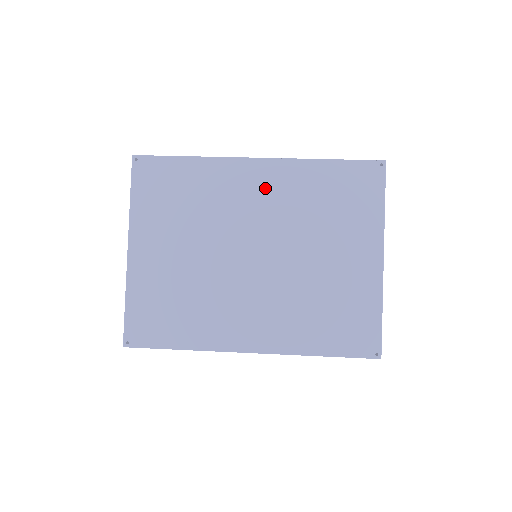
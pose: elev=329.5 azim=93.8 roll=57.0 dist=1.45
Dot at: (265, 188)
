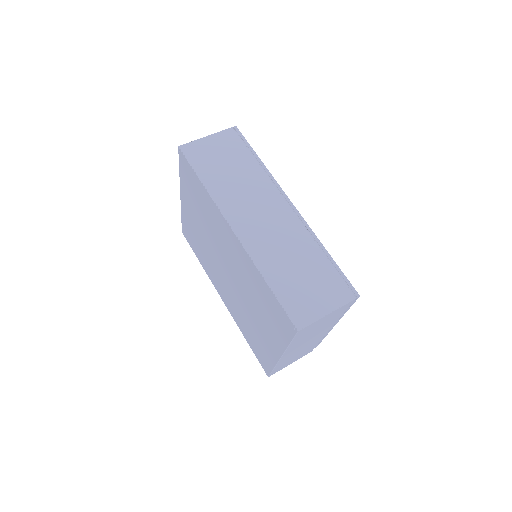
Dot at: (234, 251)
